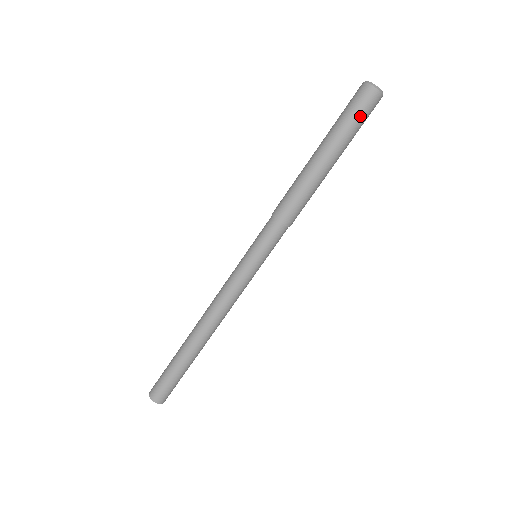
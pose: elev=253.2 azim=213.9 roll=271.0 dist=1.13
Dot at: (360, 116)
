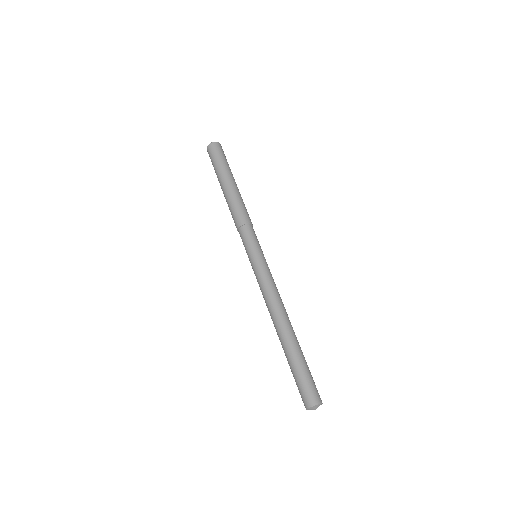
Dot at: (220, 156)
